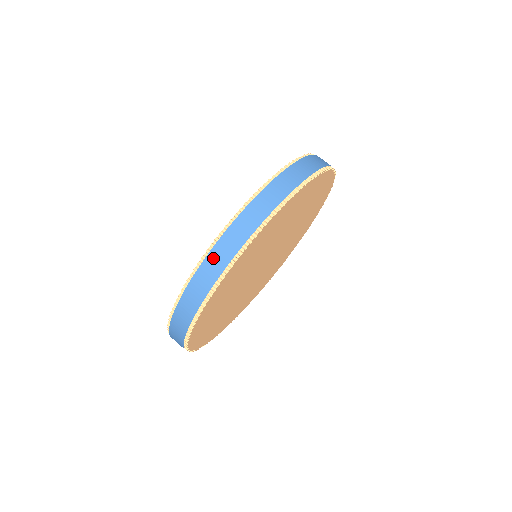
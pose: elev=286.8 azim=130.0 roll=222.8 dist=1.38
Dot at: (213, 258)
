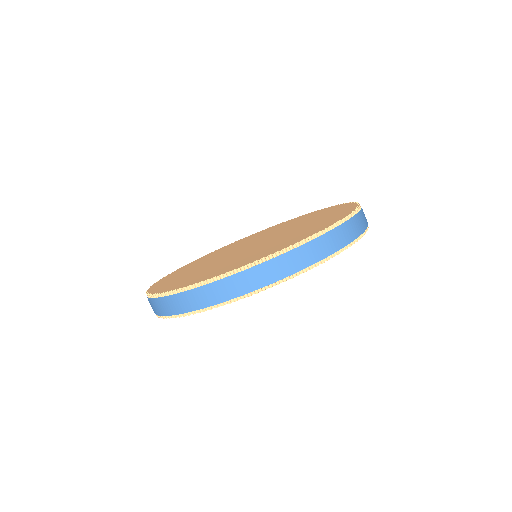
Dot at: occluded
